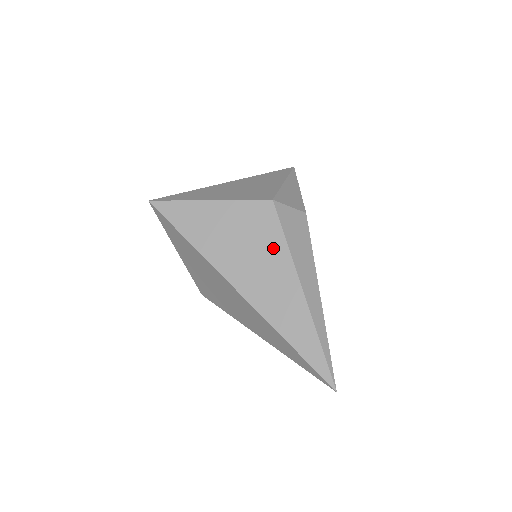
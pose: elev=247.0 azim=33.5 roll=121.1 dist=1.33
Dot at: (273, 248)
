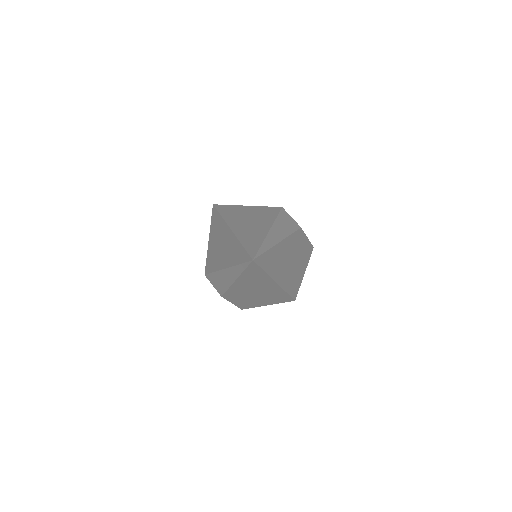
Dot at: (267, 218)
